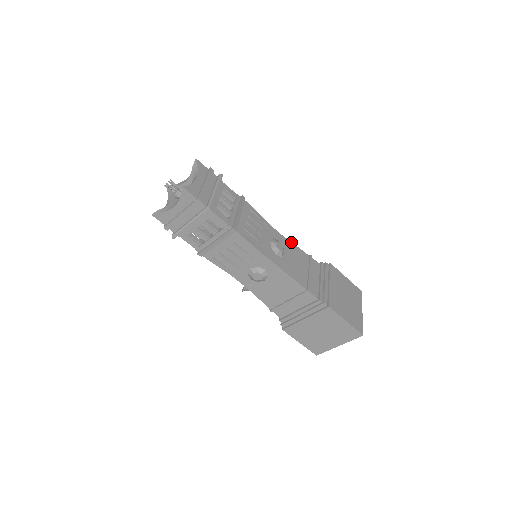
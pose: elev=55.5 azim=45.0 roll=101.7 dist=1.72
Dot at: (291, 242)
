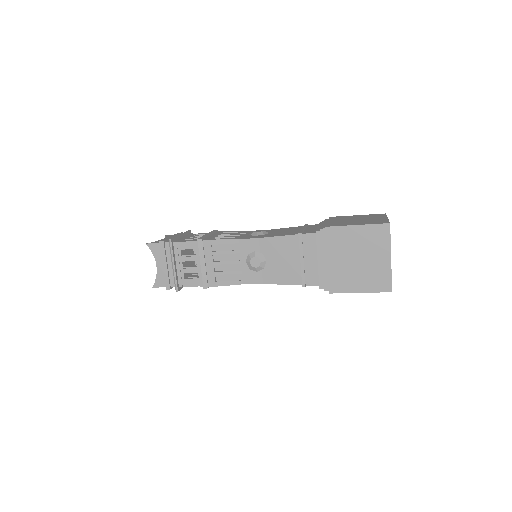
Dot at: (270, 237)
